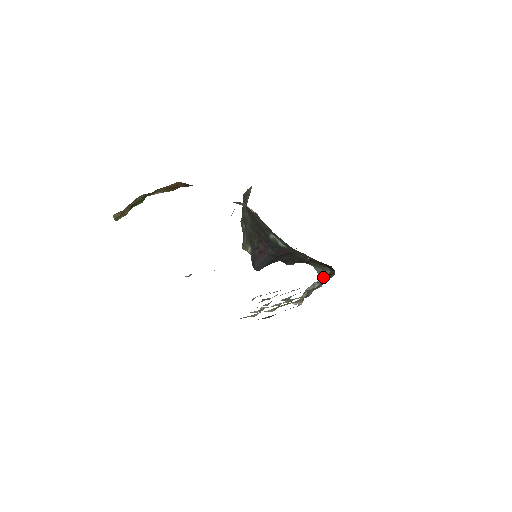
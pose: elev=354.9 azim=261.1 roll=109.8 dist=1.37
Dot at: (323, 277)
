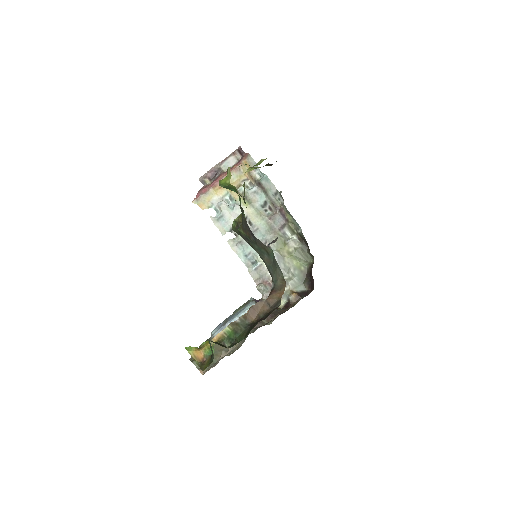
Dot at: (289, 214)
